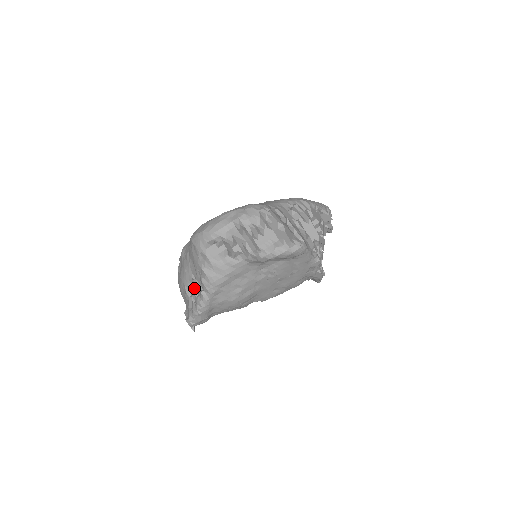
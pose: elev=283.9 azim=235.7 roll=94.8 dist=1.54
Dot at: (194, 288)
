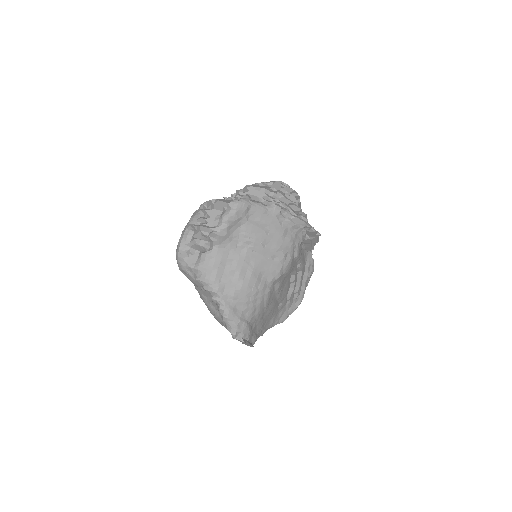
Dot at: occluded
